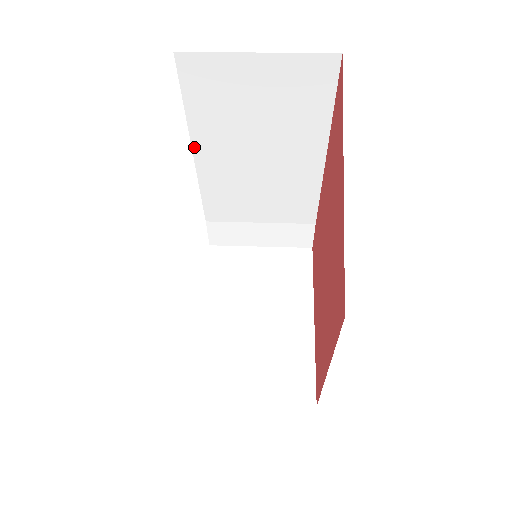
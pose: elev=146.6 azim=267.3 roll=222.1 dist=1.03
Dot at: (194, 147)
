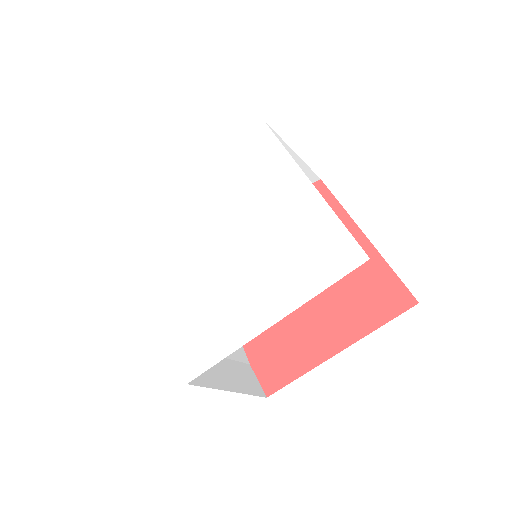
Dot at: (147, 254)
